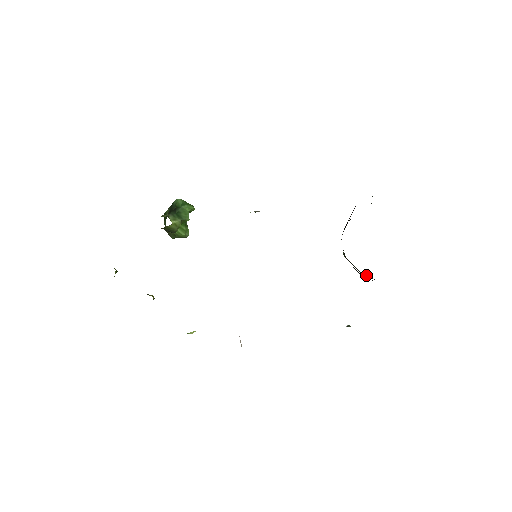
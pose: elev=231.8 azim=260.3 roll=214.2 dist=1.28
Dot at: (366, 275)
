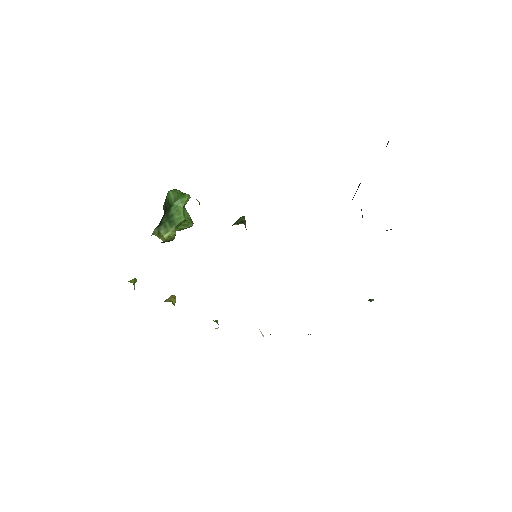
Dot at: occluded
